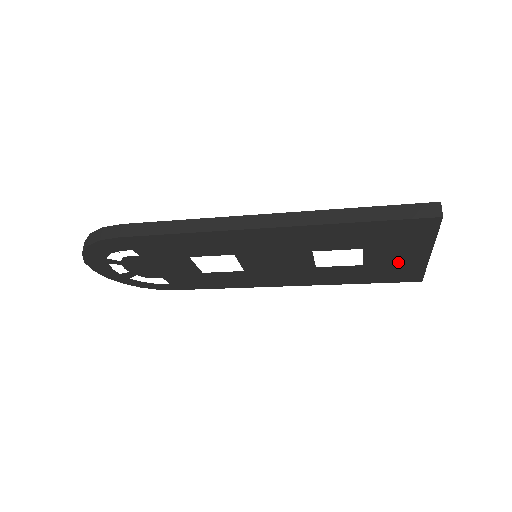
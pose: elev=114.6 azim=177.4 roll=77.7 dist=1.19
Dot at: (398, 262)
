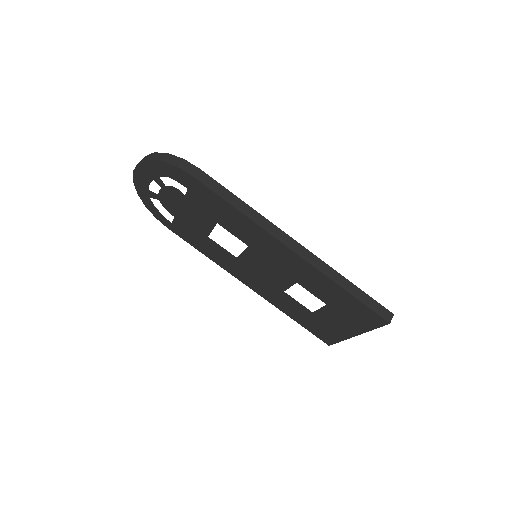
Dot at: (333, 326)
